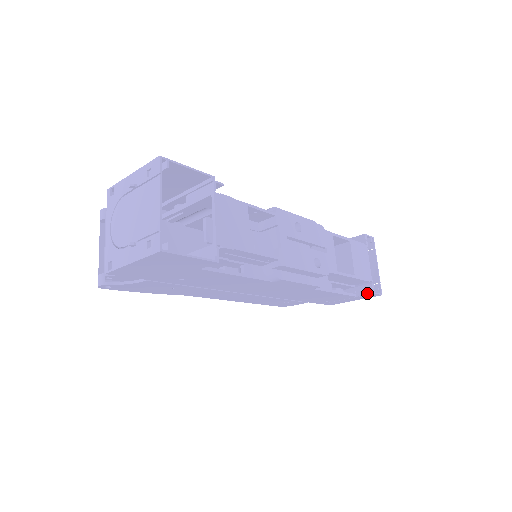
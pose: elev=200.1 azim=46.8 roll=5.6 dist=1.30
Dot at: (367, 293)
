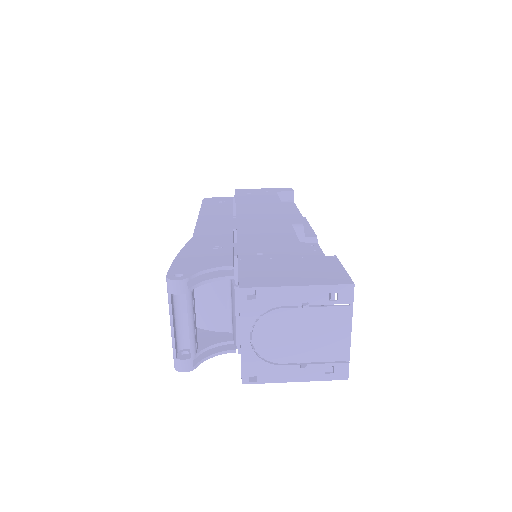
Dot at: occluded
